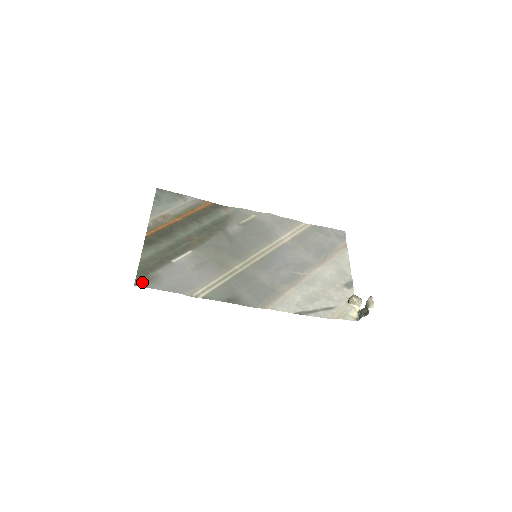
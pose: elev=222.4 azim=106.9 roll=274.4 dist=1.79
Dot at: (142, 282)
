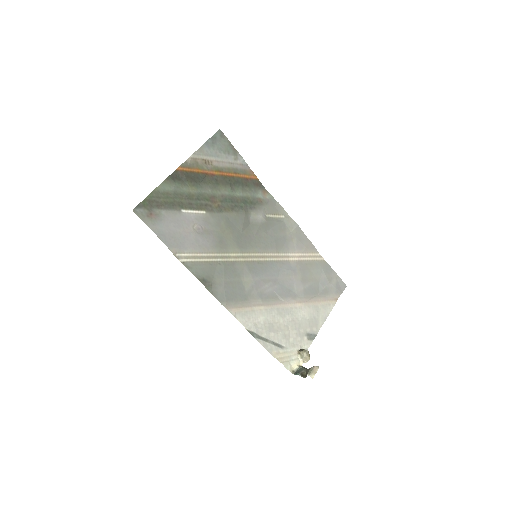
Dot at: (142, 212)
